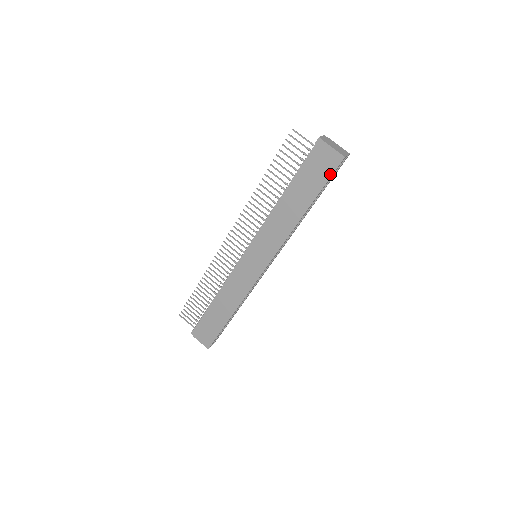
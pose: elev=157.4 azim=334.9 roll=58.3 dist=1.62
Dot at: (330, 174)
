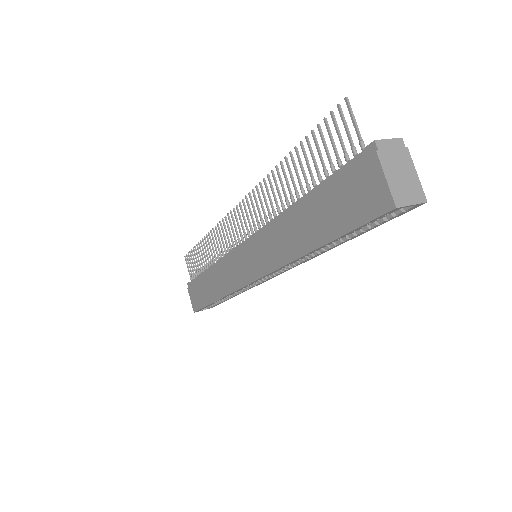
Dot at: (363, 220)
